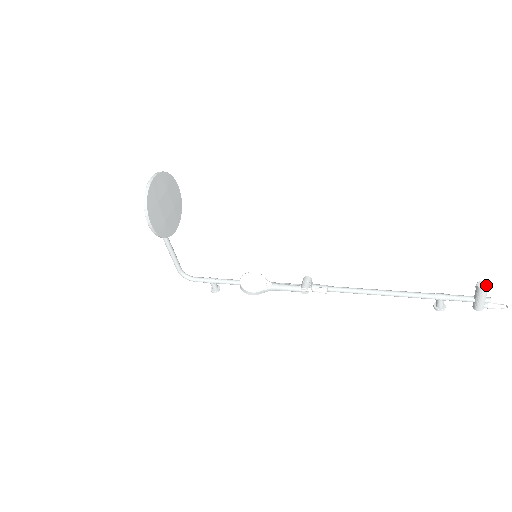
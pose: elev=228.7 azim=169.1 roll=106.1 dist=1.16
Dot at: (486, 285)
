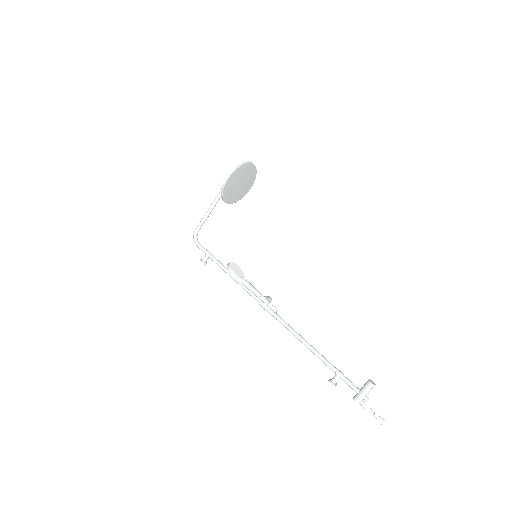
Dot at: (374, 384)
